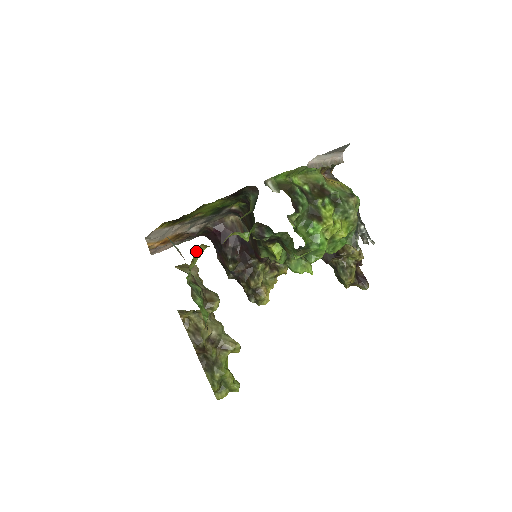
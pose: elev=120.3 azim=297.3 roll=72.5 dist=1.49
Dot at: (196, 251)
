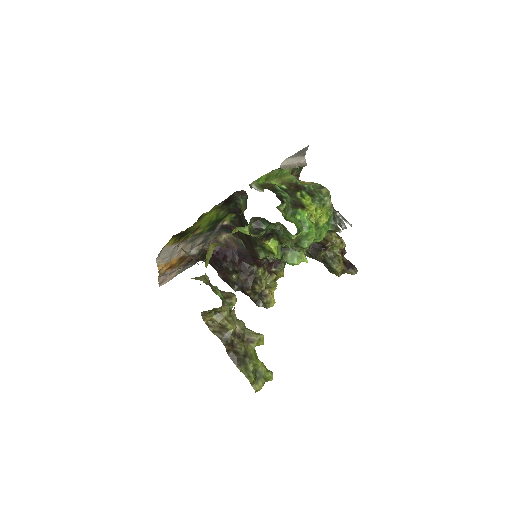
Dot at: occluded
